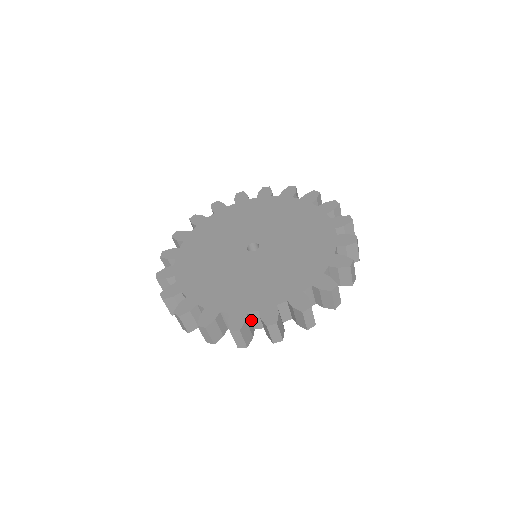
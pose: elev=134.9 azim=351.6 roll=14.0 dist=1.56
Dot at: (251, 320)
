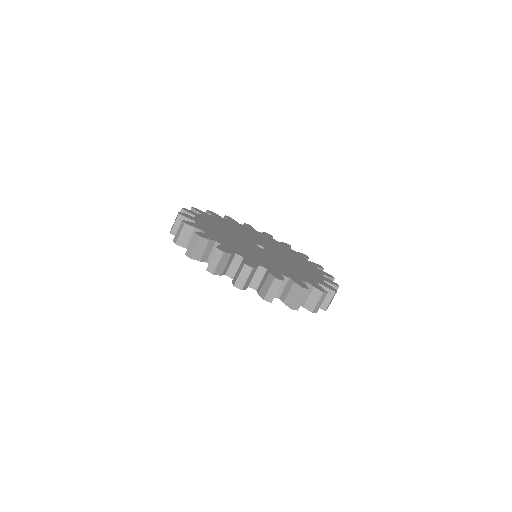
Dot at: occluded
